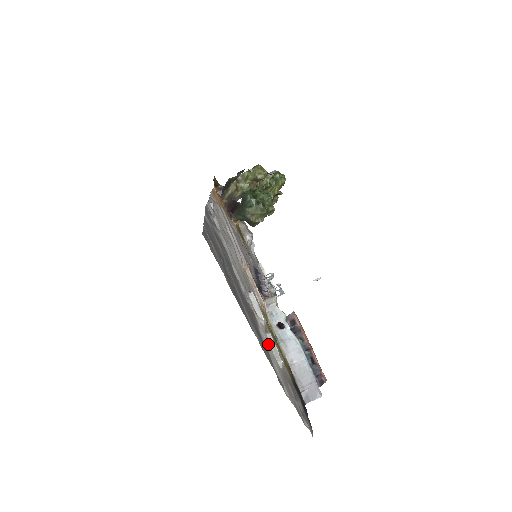
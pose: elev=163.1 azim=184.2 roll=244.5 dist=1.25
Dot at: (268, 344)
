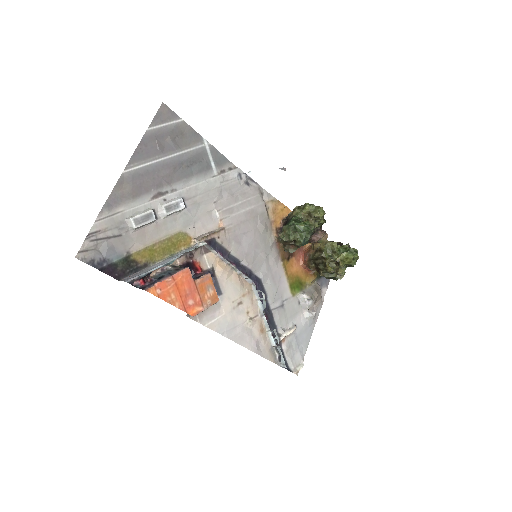
Dot at: (141, 207)
